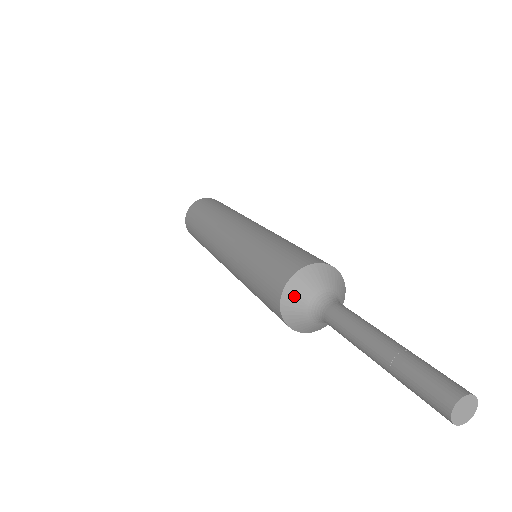
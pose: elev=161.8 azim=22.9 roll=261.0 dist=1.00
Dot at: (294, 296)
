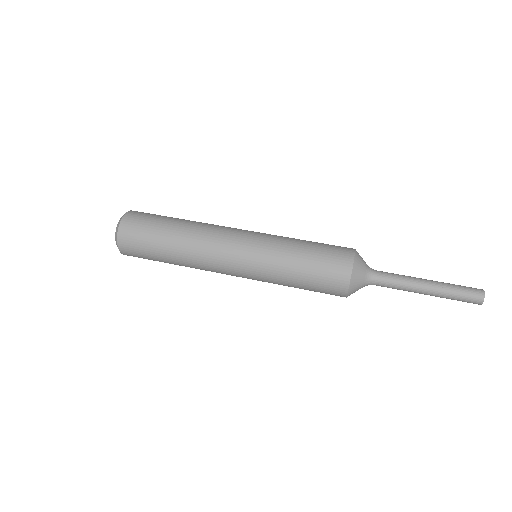
Dot at: (359, 266)
